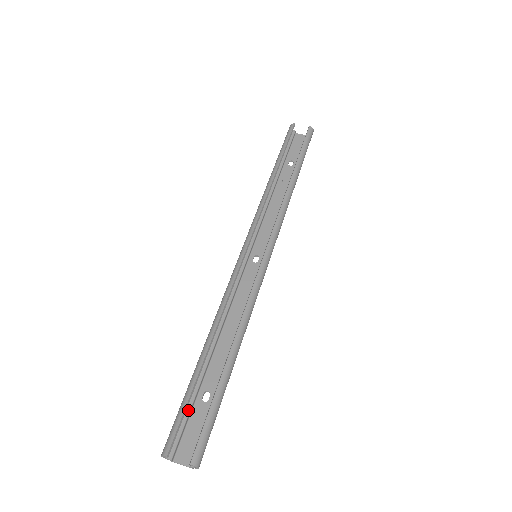
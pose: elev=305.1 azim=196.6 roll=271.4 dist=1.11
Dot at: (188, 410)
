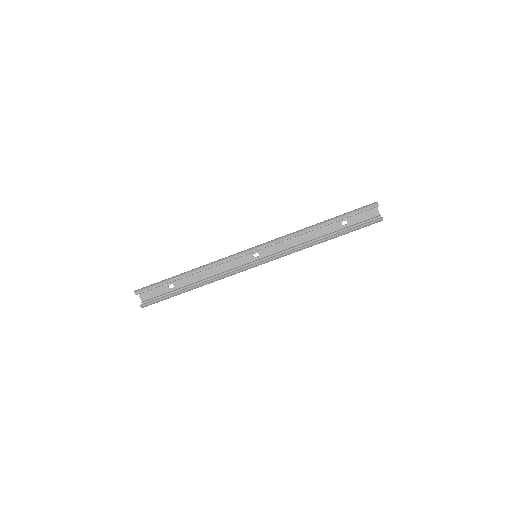
Dot at: occluded
